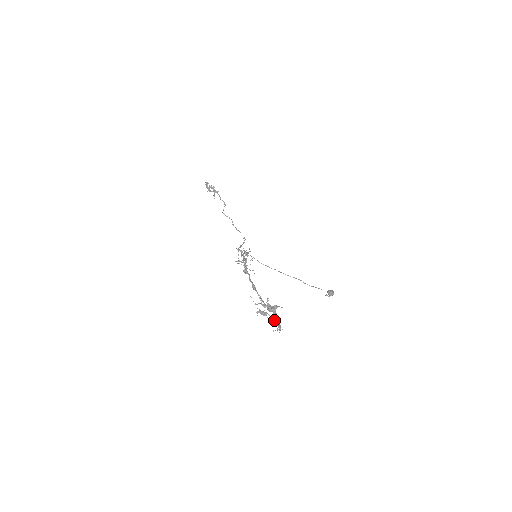
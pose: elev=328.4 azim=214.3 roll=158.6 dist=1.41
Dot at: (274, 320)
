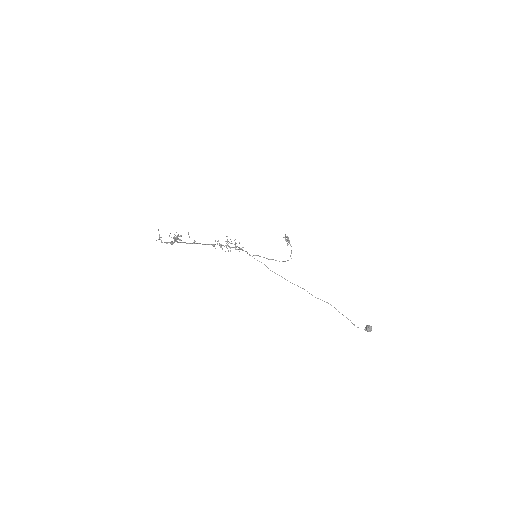
Dot at: occluded
